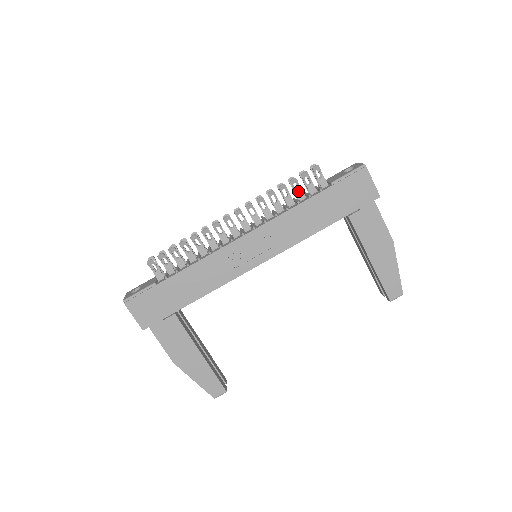
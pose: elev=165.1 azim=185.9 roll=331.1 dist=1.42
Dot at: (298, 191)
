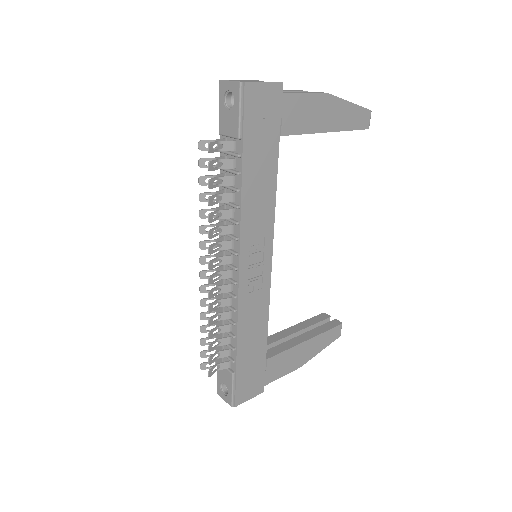
Dot at: (222, 182)
